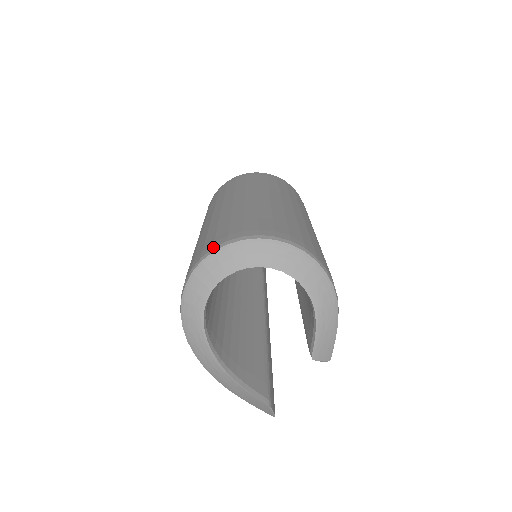
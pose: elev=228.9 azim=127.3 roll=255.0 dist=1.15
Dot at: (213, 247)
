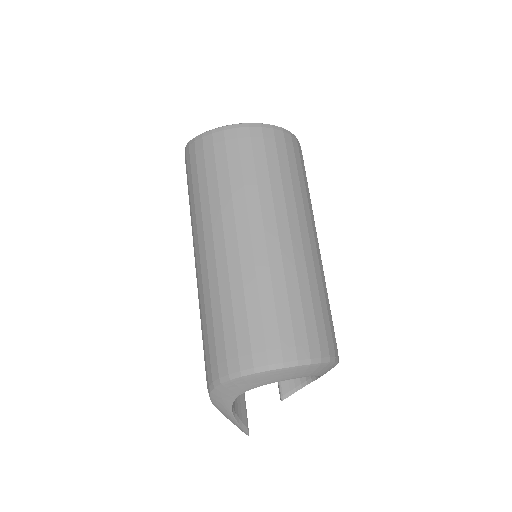
Dot at: (298, 359)
